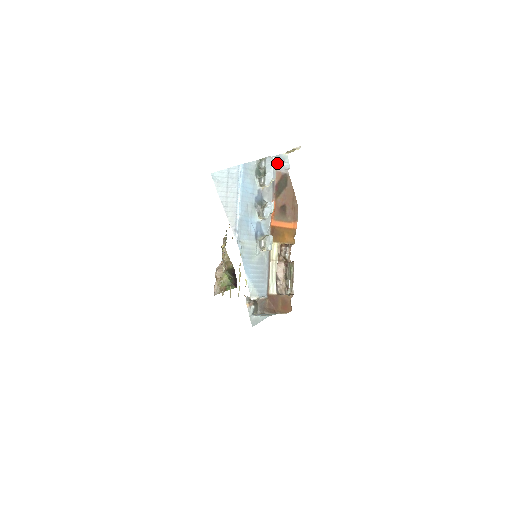
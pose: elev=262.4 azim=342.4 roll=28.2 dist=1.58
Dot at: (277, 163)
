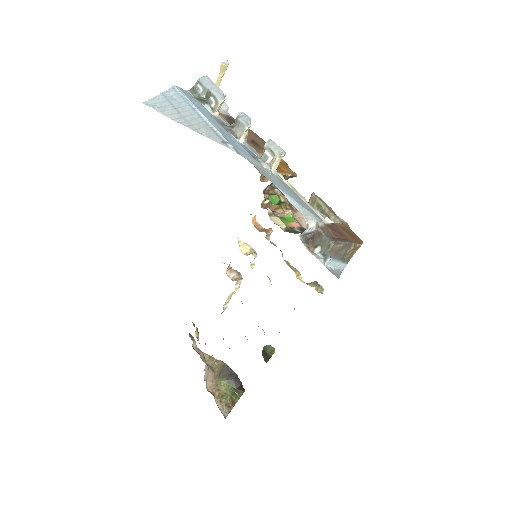
Dot at: occluded
